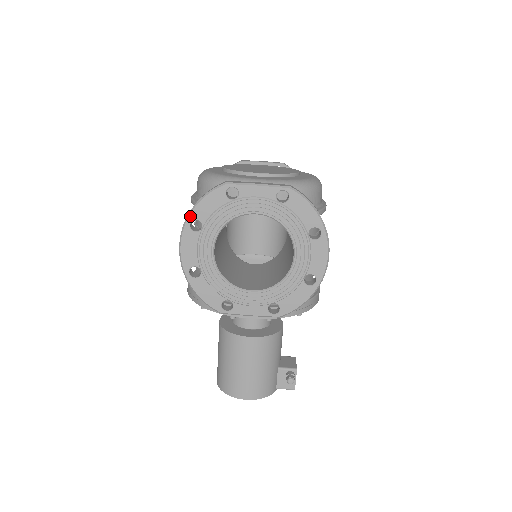
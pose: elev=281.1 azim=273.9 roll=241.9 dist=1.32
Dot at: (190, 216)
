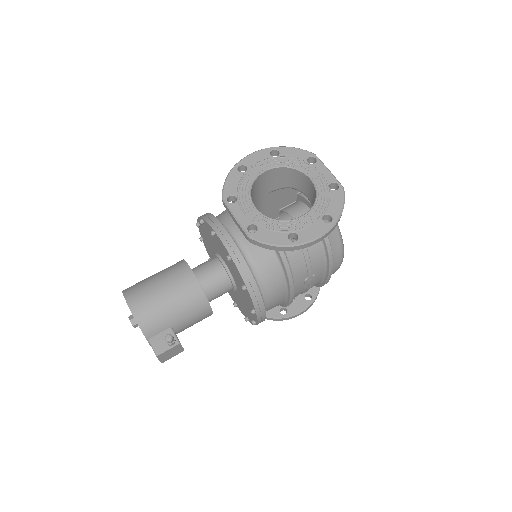
Dot at: (278, 147)
